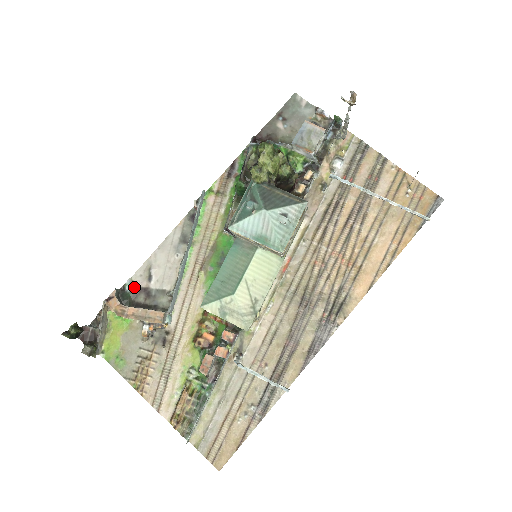
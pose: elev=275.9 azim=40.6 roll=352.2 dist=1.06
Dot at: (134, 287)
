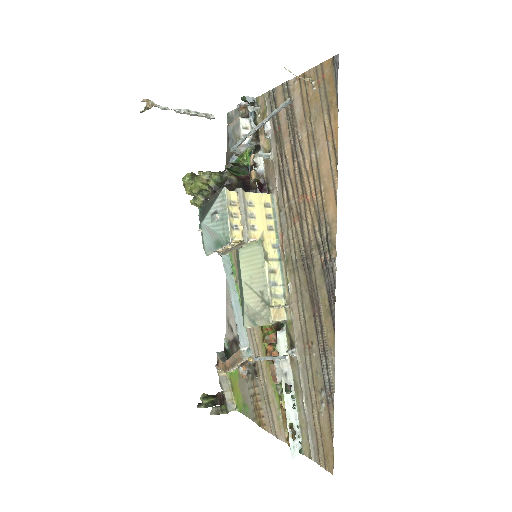
Dot at: (229, 343)
